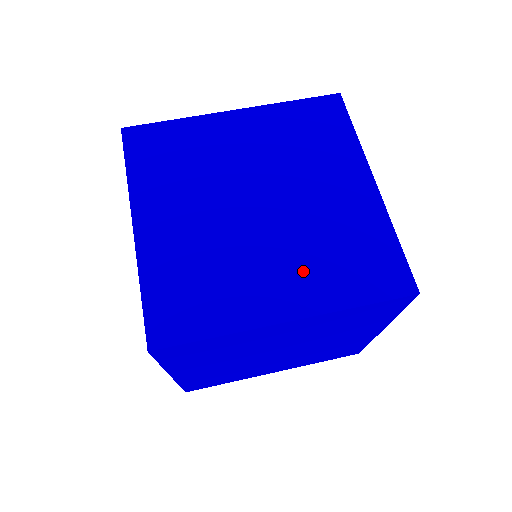
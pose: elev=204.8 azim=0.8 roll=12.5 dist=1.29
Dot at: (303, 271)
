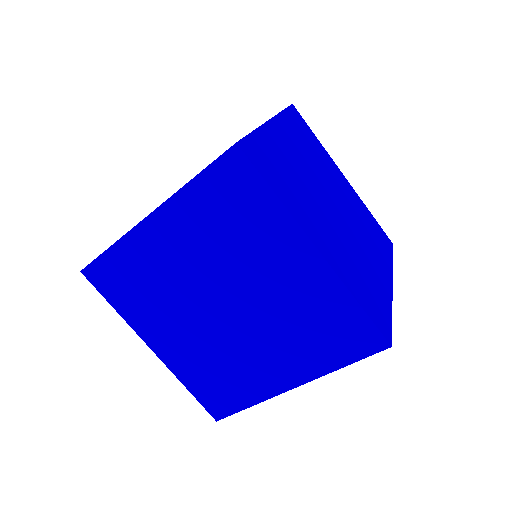
Dot at: occluded
